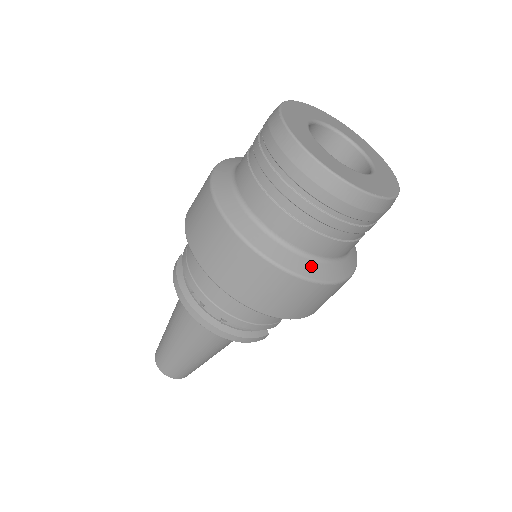
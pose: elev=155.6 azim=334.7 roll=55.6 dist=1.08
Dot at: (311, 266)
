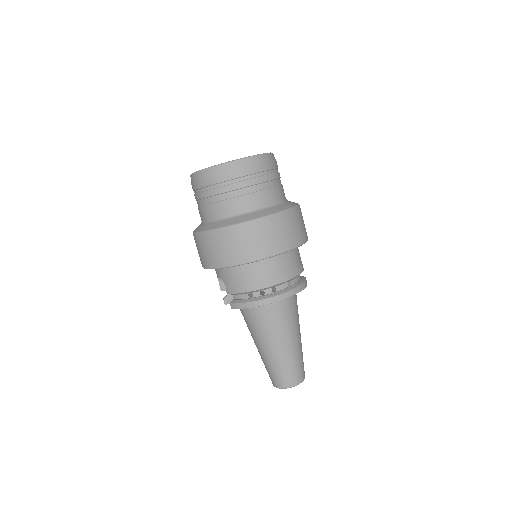
Dot at: (287, 204)
